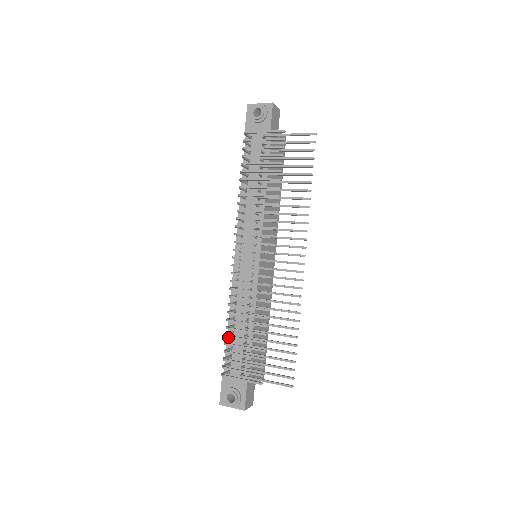
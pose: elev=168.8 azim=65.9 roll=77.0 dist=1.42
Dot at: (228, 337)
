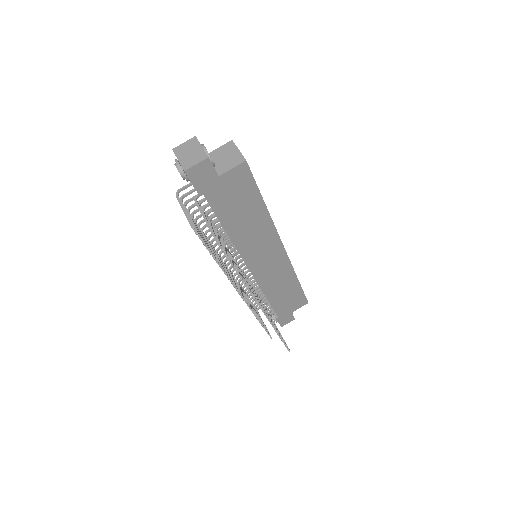
Dot at: occluded
